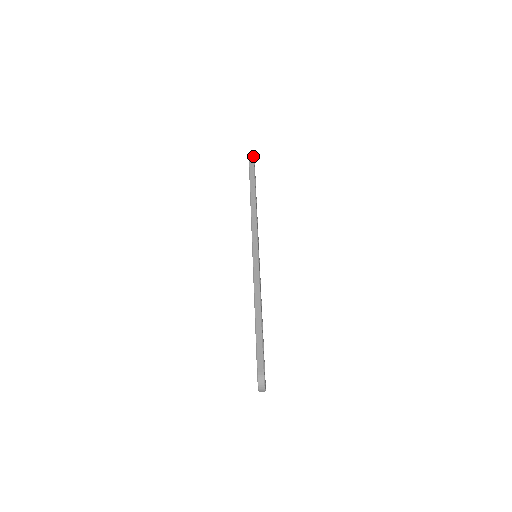
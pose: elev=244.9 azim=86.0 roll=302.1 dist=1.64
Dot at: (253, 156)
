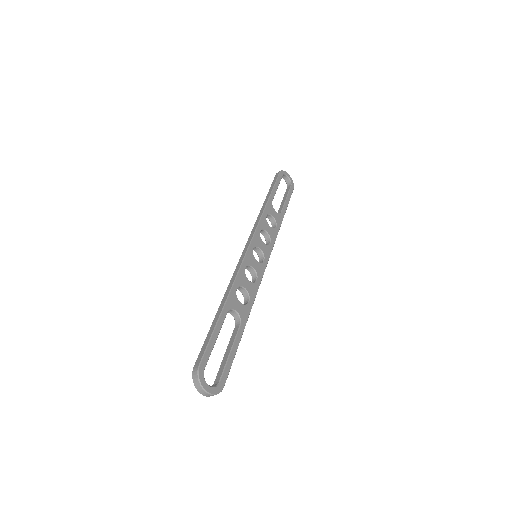
Dot at: (281, 170)
